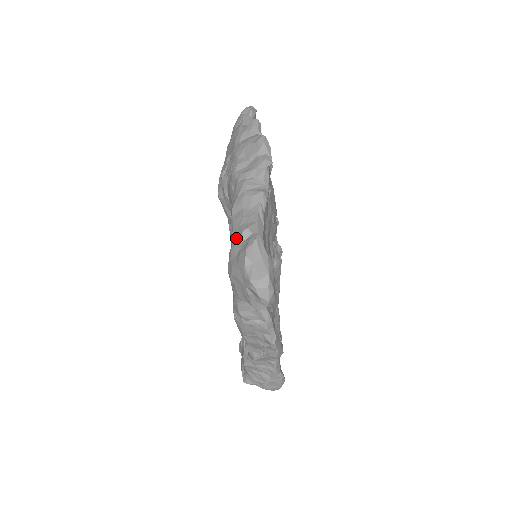
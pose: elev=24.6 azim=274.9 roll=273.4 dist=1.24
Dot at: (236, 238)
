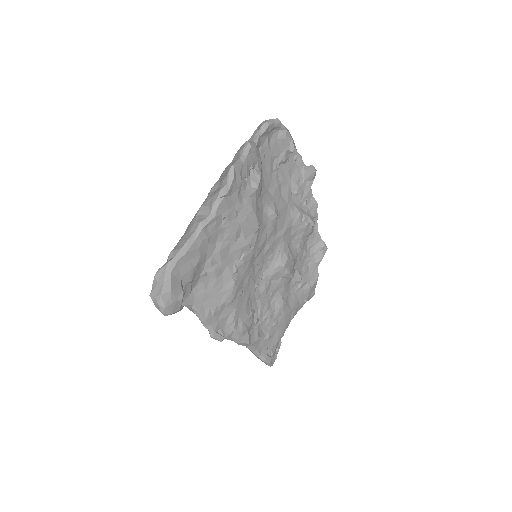
Dot at: (169, 255)
